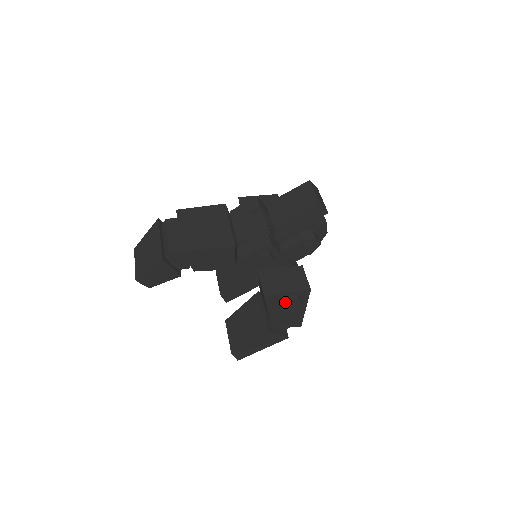
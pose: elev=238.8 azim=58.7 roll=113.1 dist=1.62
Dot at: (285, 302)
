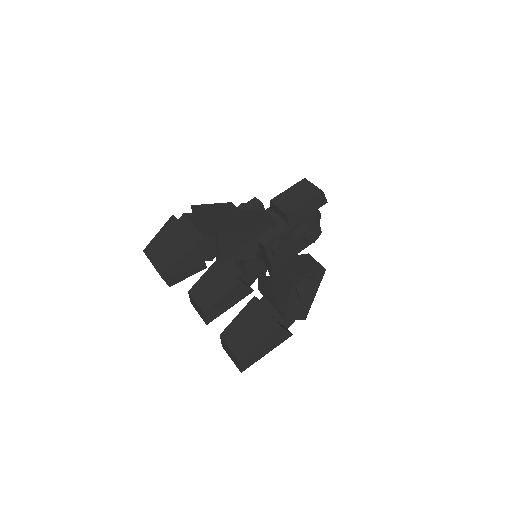
Dot at: (308, 282)
